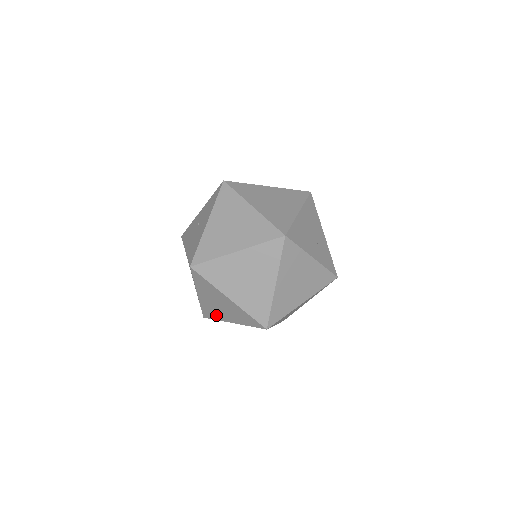
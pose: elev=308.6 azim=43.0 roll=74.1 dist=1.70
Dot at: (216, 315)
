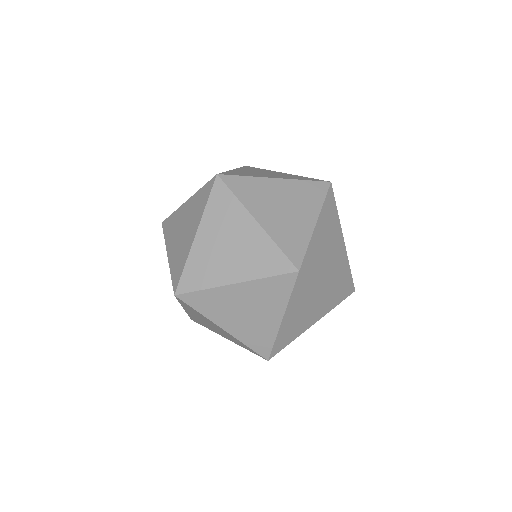
Dot at: (265, 335)
